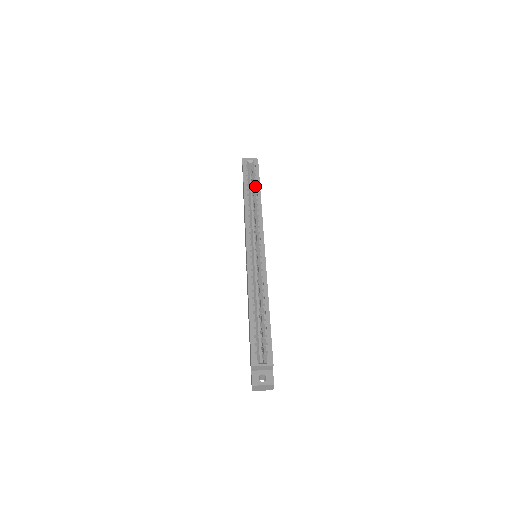
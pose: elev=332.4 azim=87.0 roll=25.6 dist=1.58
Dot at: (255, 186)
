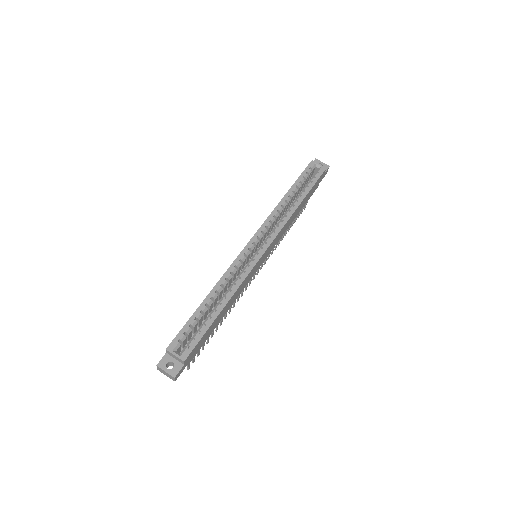
Dot at: (302, 192)
